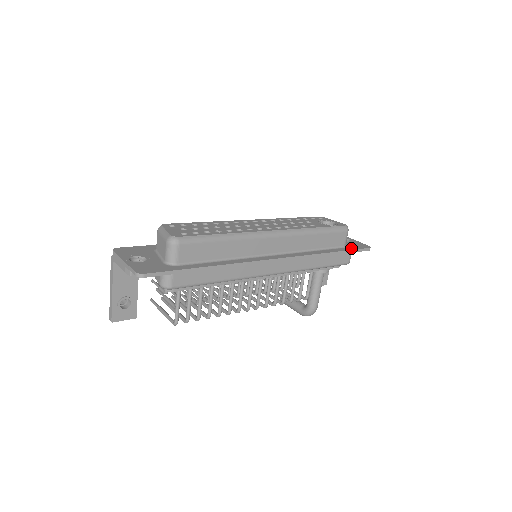
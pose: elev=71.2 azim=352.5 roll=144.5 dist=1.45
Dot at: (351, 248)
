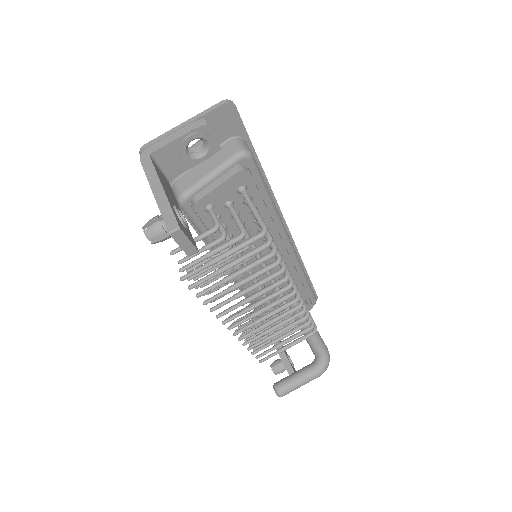
Dot at: occluded
